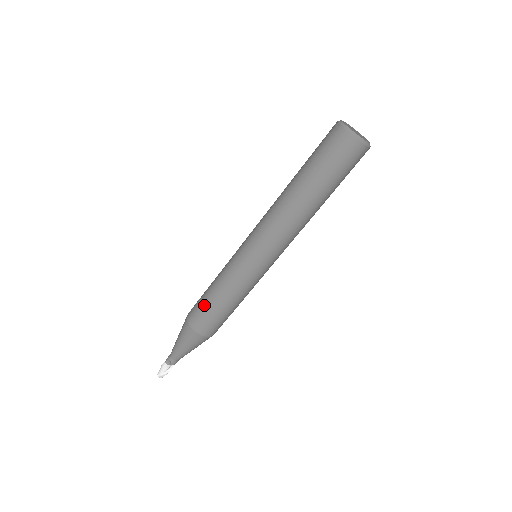
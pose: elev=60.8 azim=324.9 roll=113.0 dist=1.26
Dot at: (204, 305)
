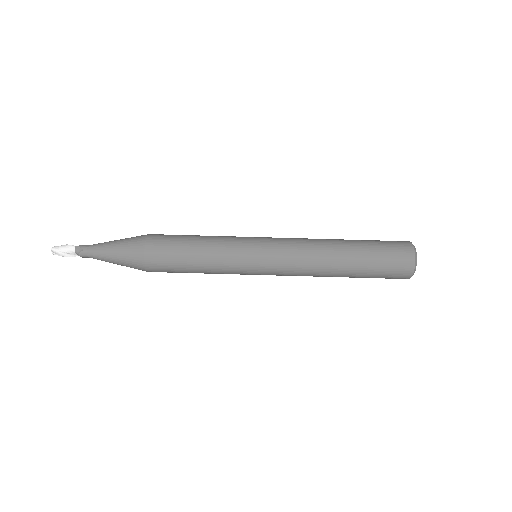
Dot at: (178, 243)
